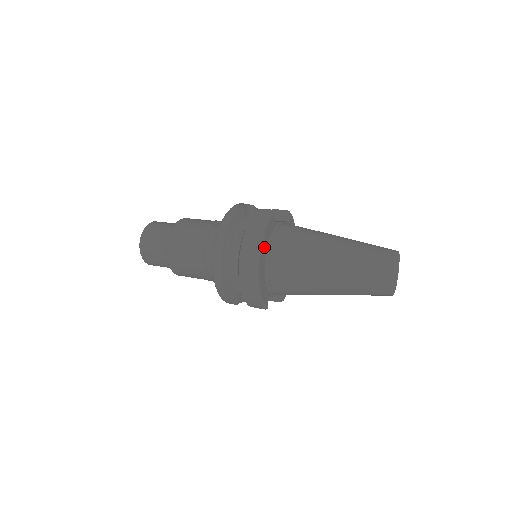
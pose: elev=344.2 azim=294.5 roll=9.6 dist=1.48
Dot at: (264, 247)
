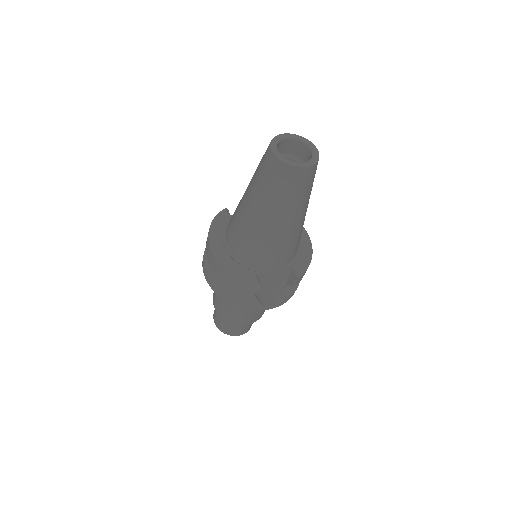
Dot at: (217, 235)
